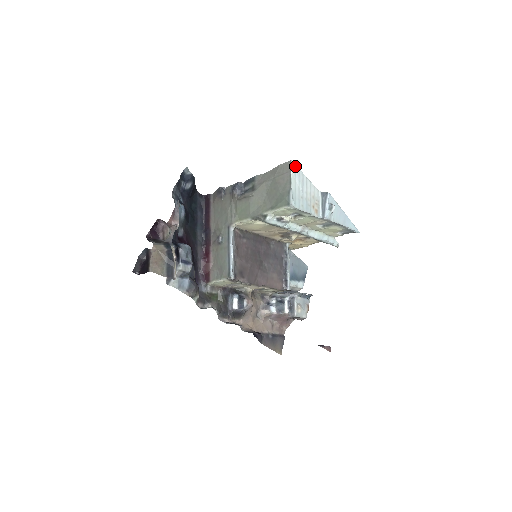
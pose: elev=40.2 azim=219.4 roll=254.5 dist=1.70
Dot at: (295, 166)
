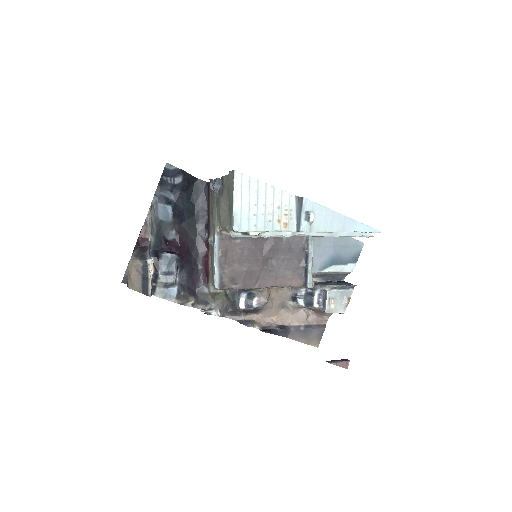
Dot at: (242, 175)
